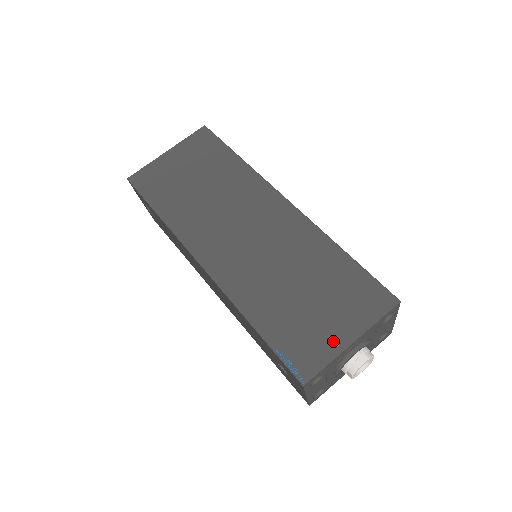
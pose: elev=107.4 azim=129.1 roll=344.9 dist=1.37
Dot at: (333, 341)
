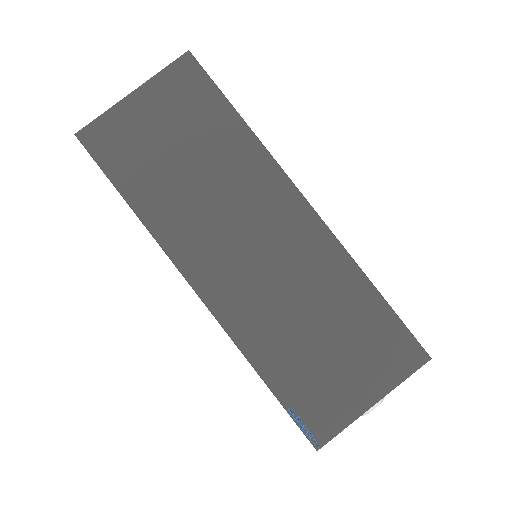
Dot at: (353, 402)
